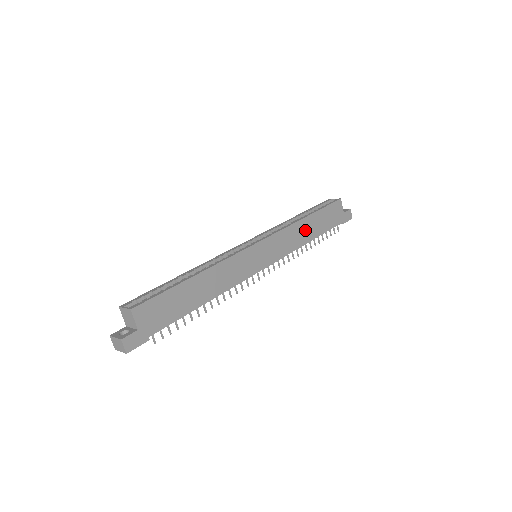
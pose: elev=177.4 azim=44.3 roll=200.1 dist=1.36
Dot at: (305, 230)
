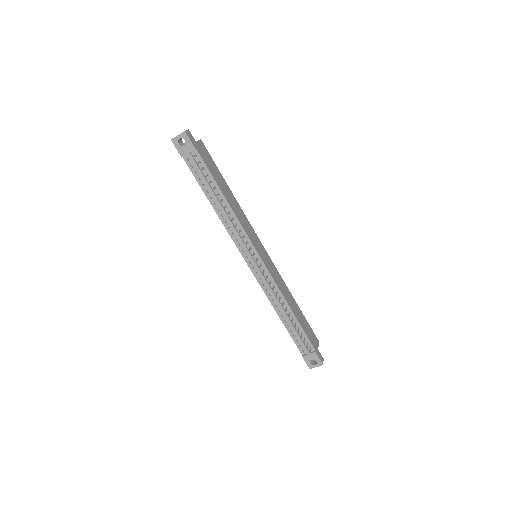
Dot at: (291, 301)
